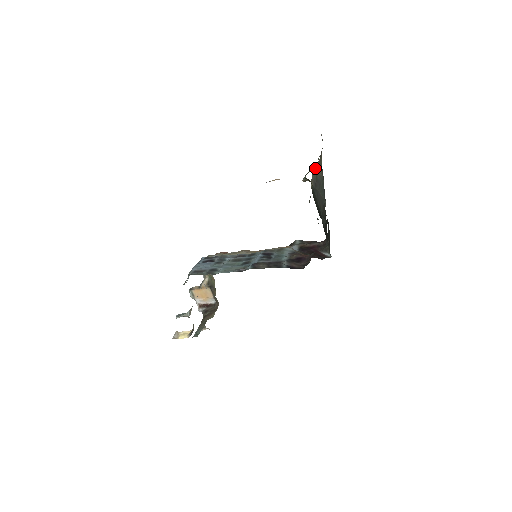
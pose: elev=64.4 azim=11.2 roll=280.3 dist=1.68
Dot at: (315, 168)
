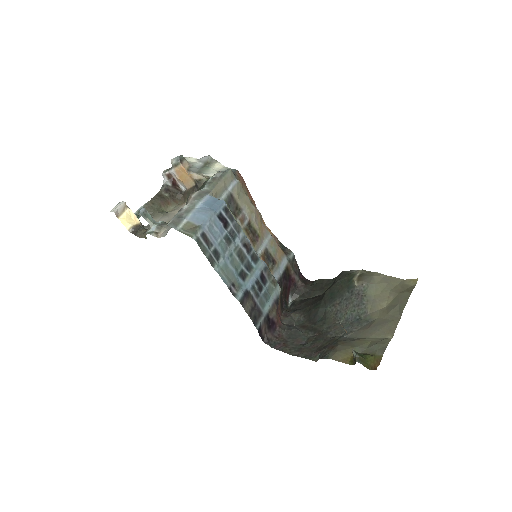
Dot at: (376, 284)
